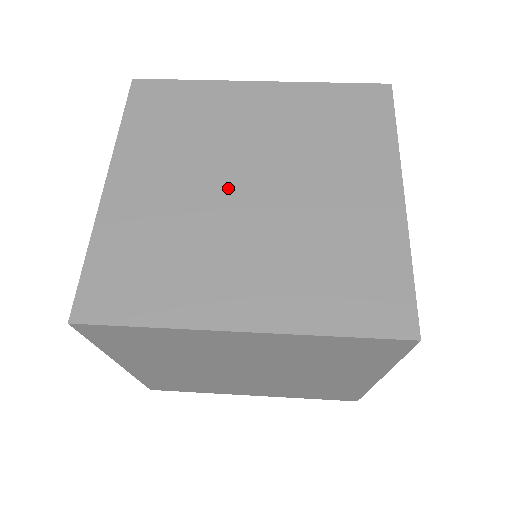
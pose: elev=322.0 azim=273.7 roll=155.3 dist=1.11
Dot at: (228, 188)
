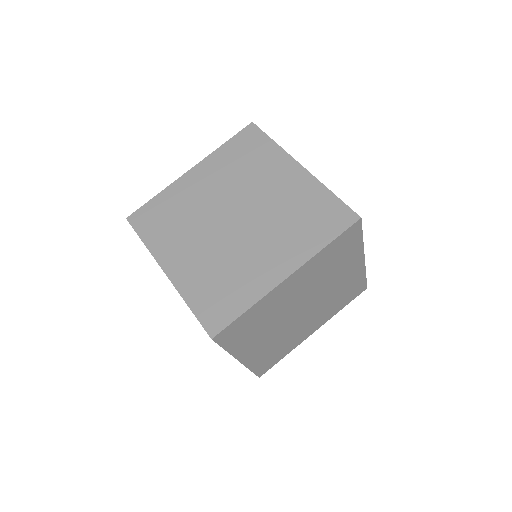
Dot at: (293, 318)
